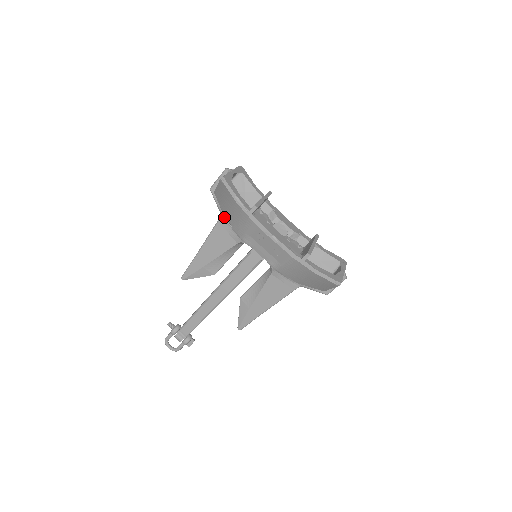
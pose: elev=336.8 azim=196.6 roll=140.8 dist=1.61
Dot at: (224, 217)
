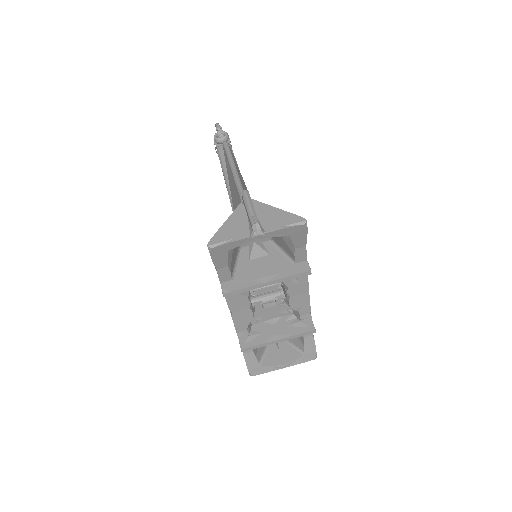
Dot at: occluded
